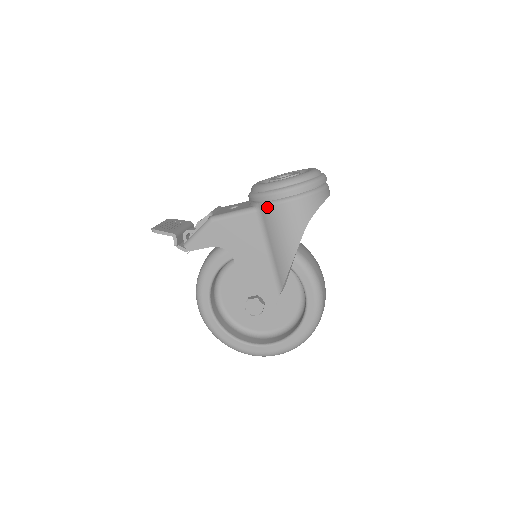
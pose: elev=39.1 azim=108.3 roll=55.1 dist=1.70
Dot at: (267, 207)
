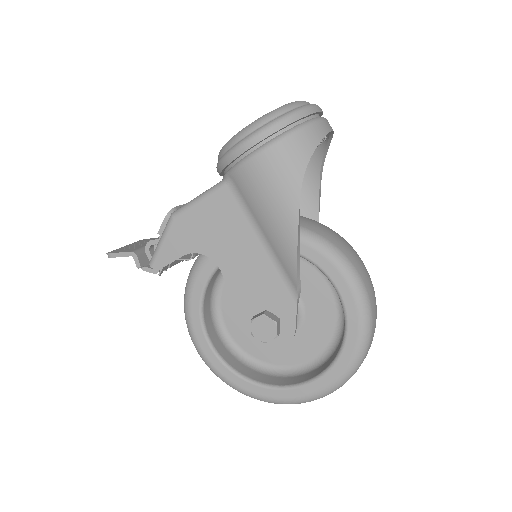
Dot at: (237, 171)
